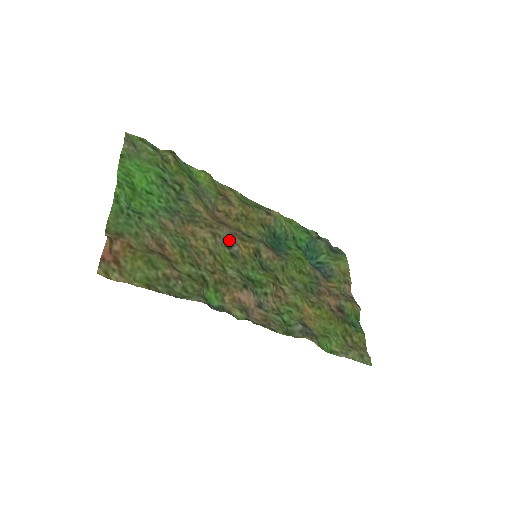
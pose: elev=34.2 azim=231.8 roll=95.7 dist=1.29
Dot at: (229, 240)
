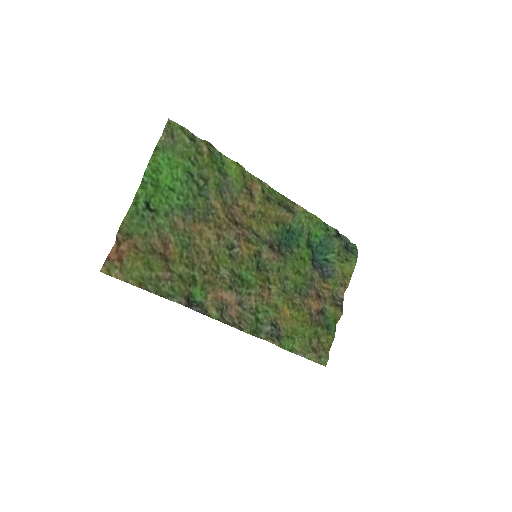
Dot at: (232, 242)
